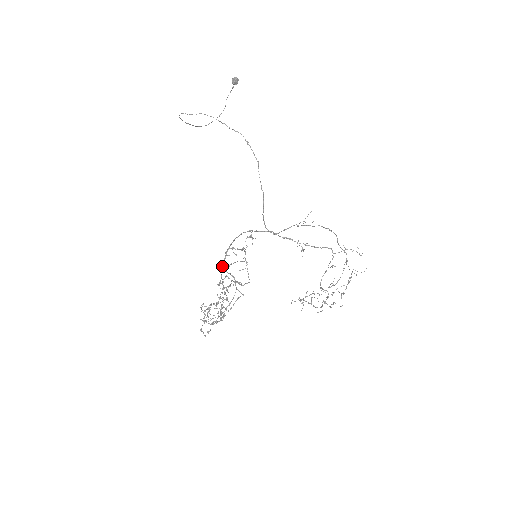
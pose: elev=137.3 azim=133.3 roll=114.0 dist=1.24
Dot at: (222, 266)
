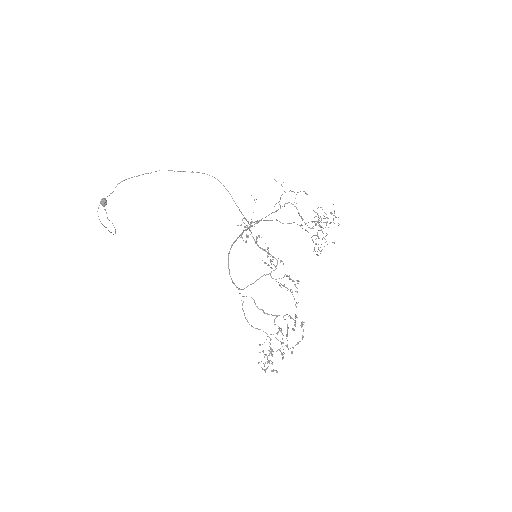
Dot at: (244, 288)
